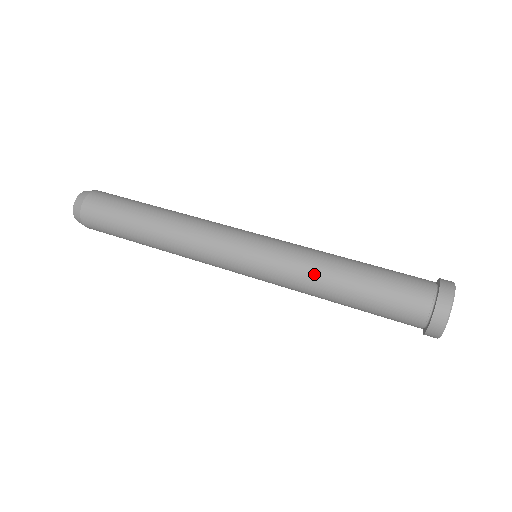
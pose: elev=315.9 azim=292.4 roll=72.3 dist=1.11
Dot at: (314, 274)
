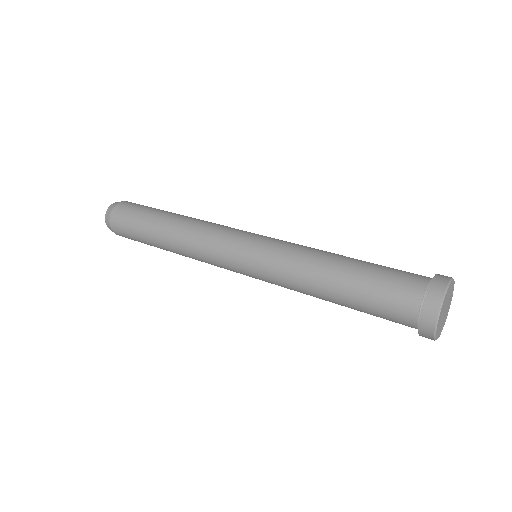
Dot at: (314, 251)
